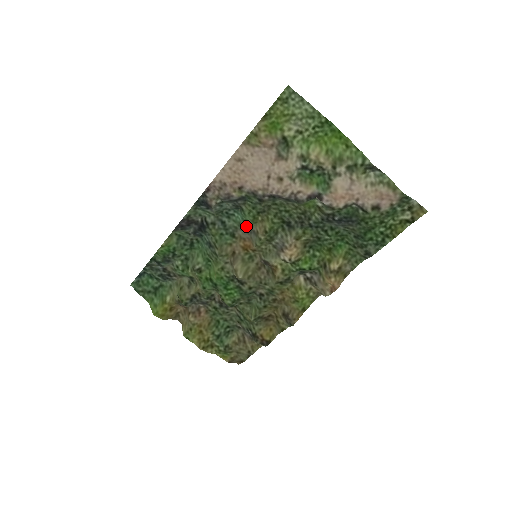
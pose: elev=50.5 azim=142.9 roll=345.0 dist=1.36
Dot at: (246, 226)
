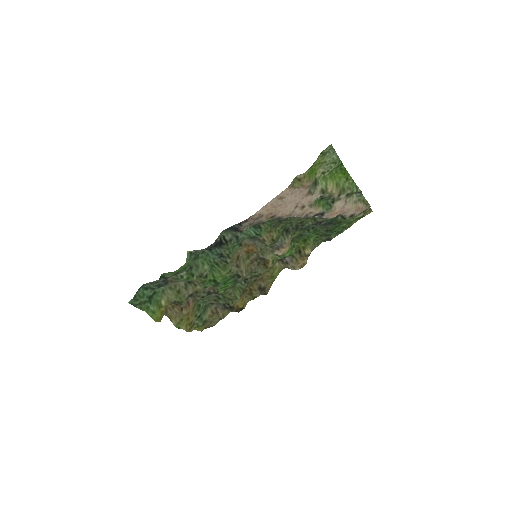
Dot at: occluded
